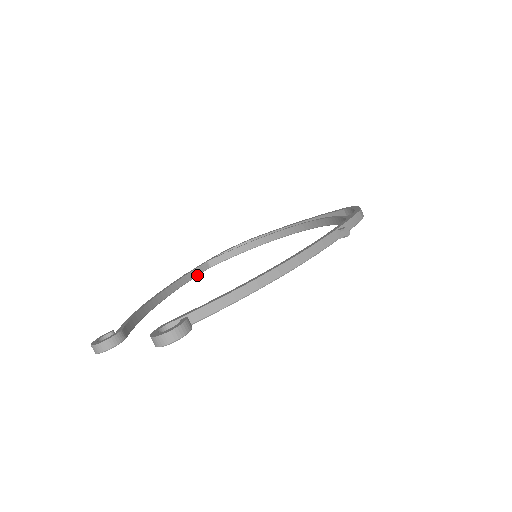
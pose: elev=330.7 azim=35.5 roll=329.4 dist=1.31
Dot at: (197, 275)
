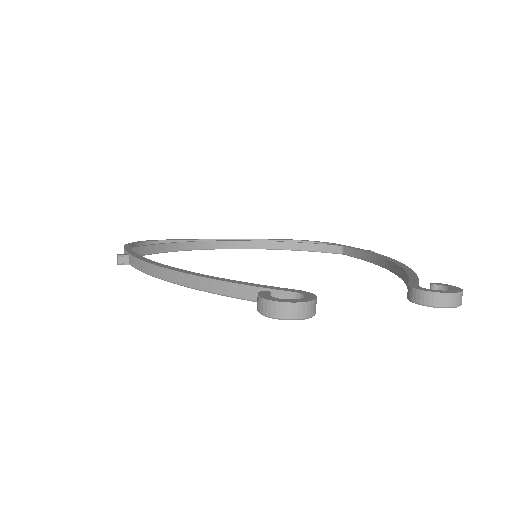
Dot at: occluded
